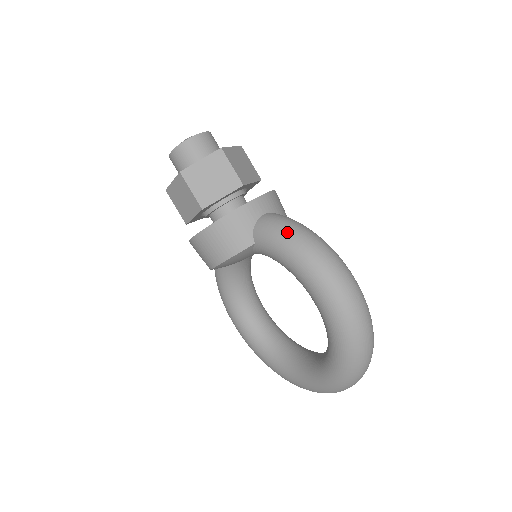
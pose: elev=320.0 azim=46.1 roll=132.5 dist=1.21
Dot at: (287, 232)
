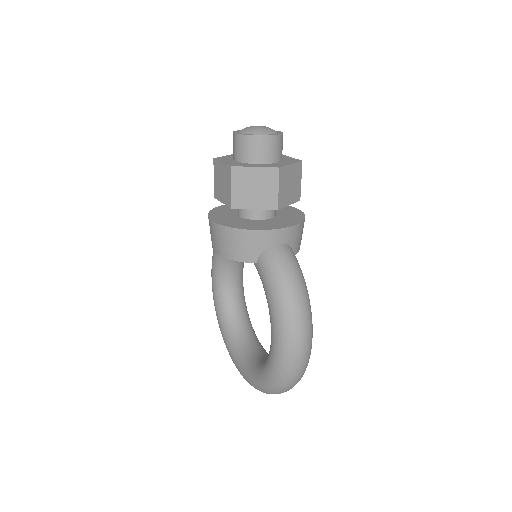
Dot at: (284, 280)
